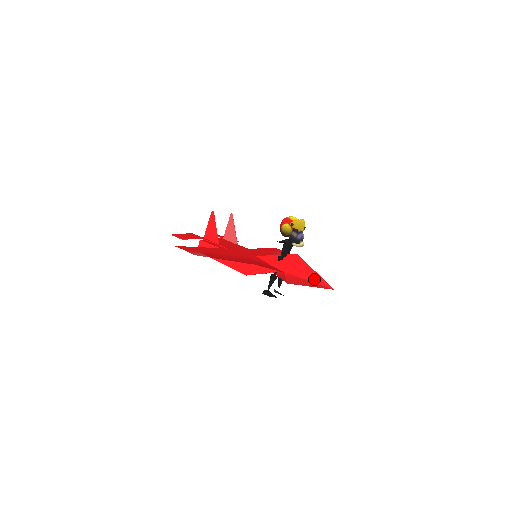
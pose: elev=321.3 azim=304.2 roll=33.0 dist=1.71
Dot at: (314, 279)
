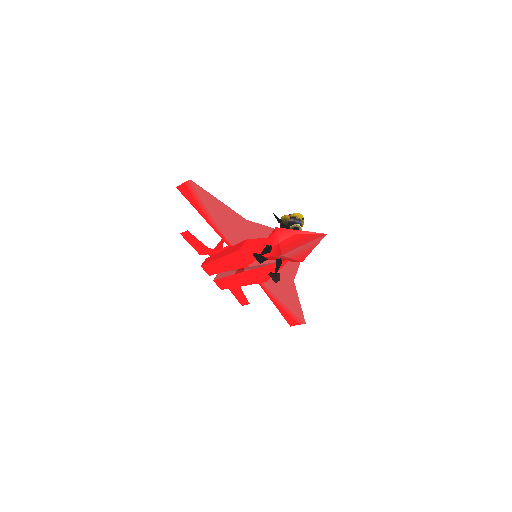
Dot at: (306, 232)
